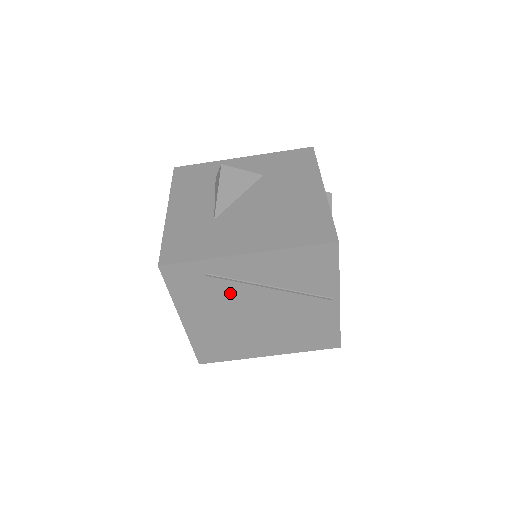
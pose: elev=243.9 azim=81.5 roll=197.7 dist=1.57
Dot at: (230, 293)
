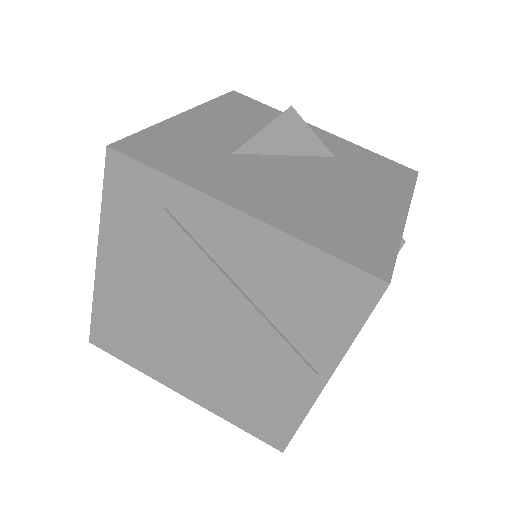
Dot at: (182, 261)
